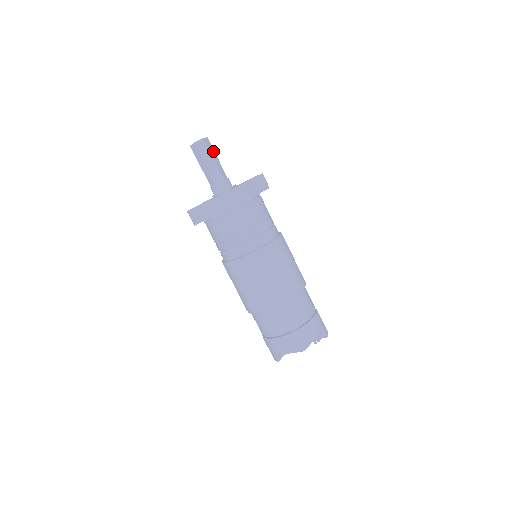
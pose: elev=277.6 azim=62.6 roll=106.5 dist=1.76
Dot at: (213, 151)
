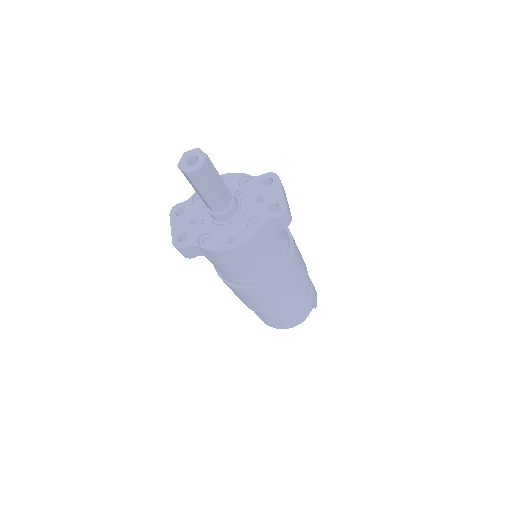
Dot at: (215, 172)
